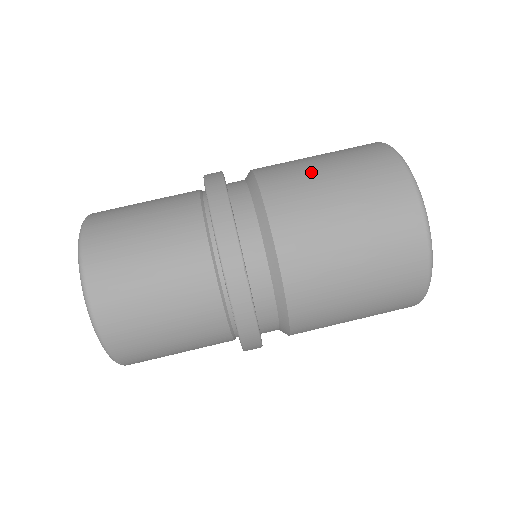
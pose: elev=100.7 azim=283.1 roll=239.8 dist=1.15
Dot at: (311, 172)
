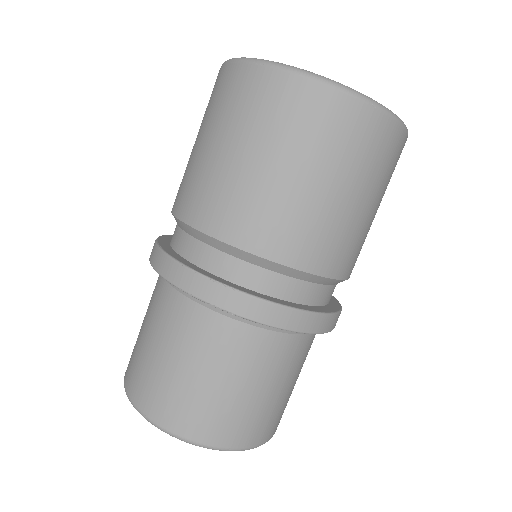
Dot at: occluded
